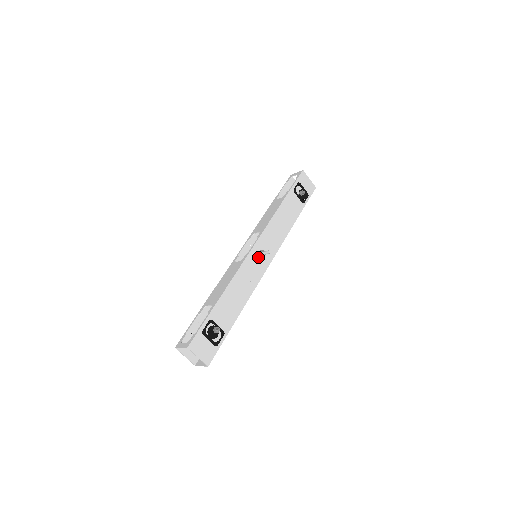
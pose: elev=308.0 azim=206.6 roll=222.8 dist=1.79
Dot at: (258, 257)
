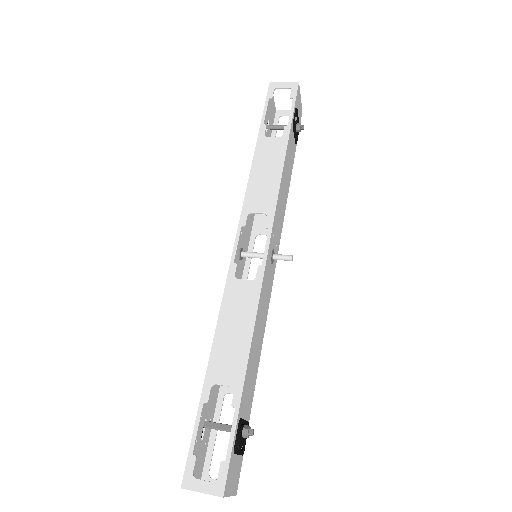
Dot at: (270, 265)
